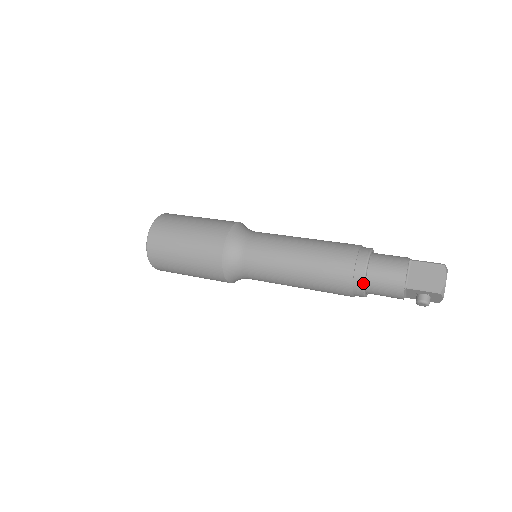
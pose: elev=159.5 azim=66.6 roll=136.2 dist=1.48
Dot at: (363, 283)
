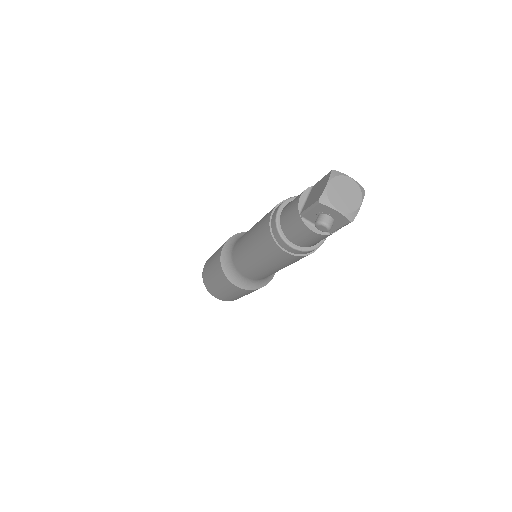
Dot at: (277, 231)
